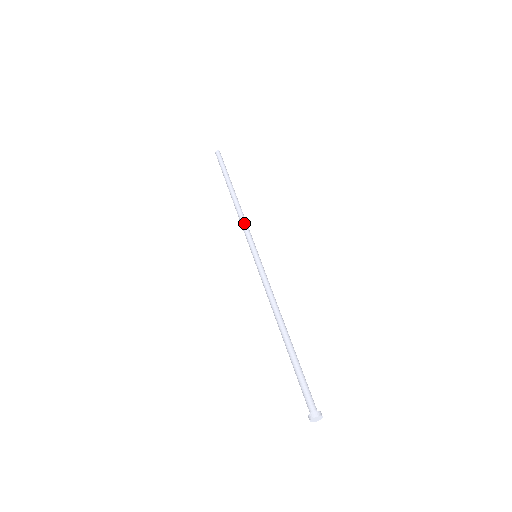
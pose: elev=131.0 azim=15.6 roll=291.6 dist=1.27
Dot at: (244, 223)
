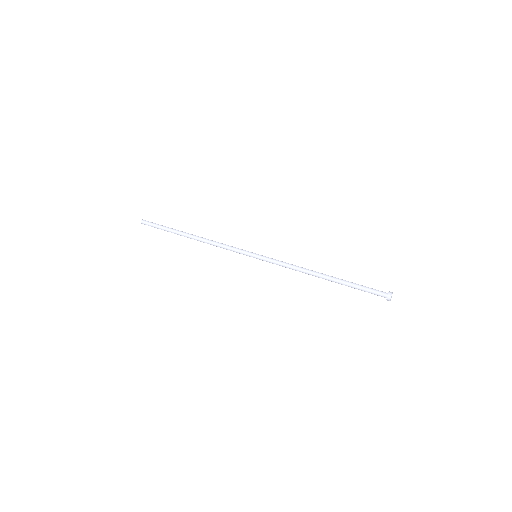
Dot at: (224, 245)
